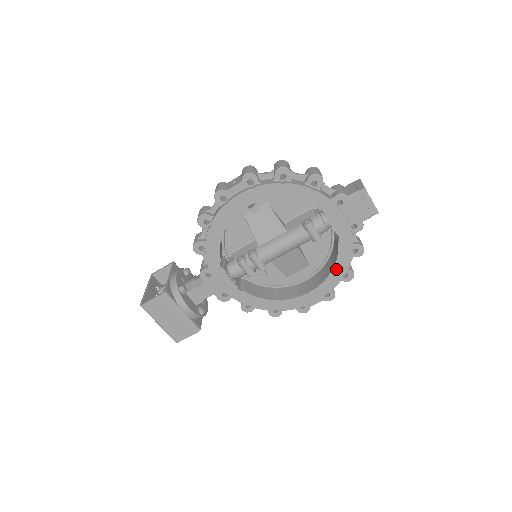
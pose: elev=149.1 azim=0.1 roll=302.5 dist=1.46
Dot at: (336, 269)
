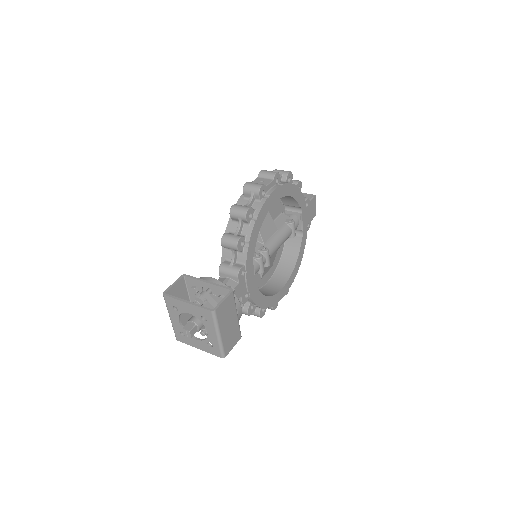
Dot at: (297, 262)
